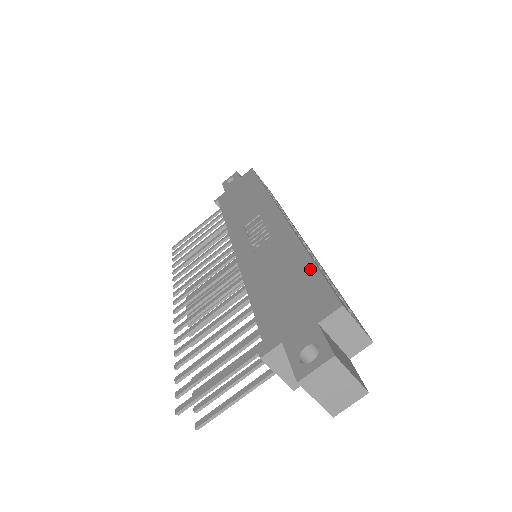
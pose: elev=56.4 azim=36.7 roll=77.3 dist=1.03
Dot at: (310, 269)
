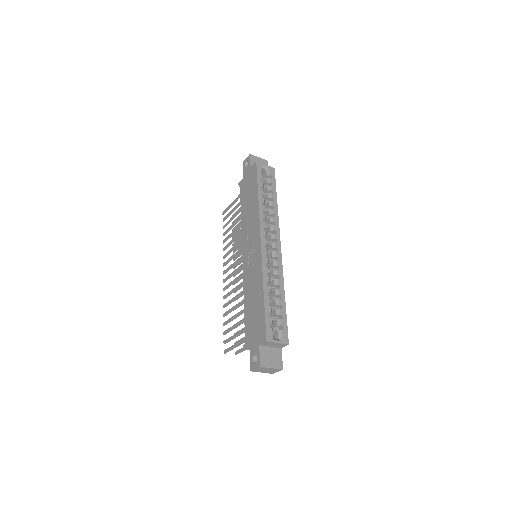
Dot at: (262, 306)
